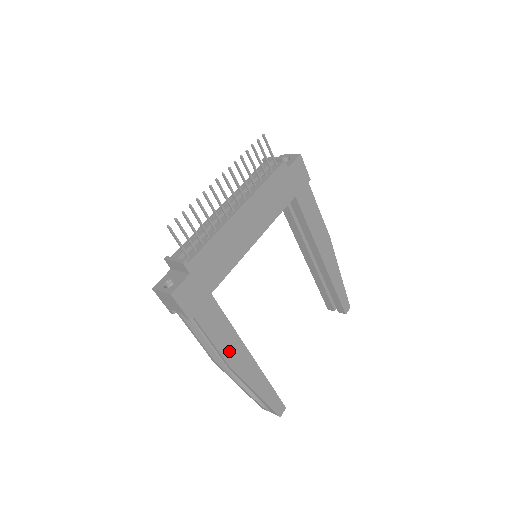
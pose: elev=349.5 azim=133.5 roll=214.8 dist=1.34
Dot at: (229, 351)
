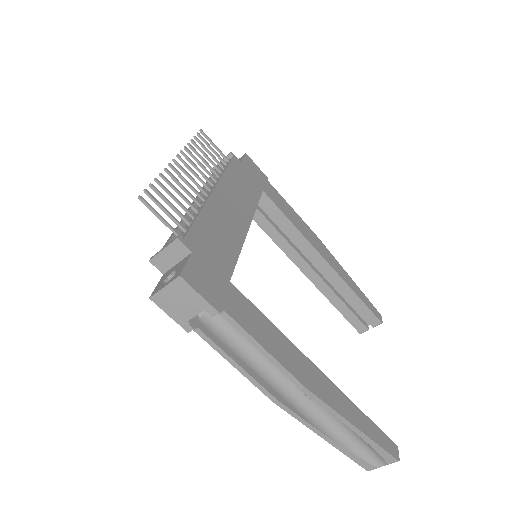
Dot at: (289, 361)
